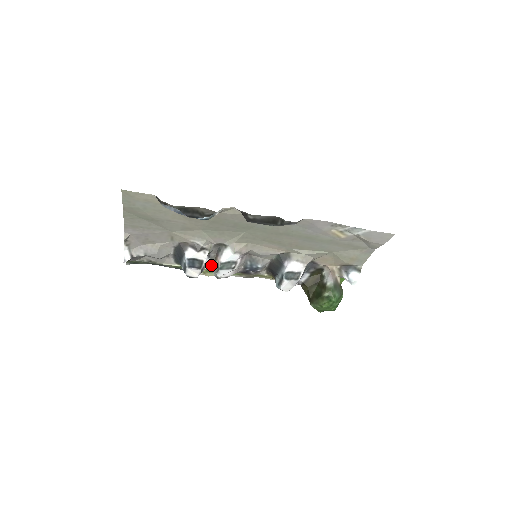
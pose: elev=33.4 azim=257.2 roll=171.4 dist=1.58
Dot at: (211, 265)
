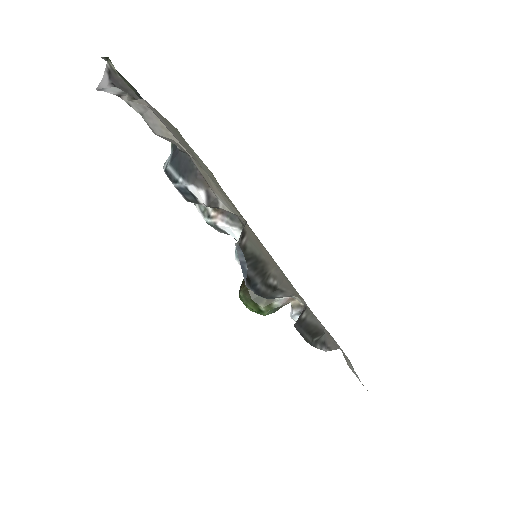
Dot at: occluded
